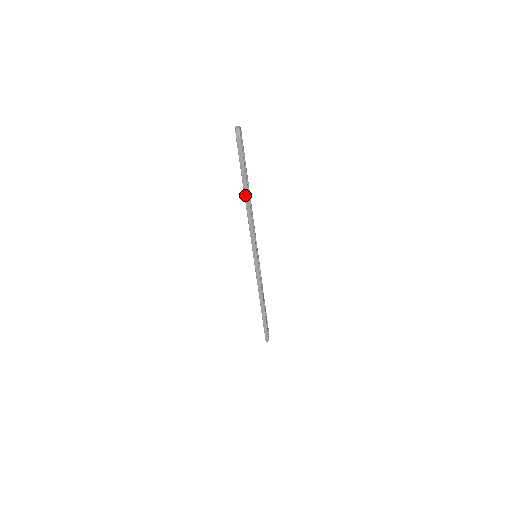
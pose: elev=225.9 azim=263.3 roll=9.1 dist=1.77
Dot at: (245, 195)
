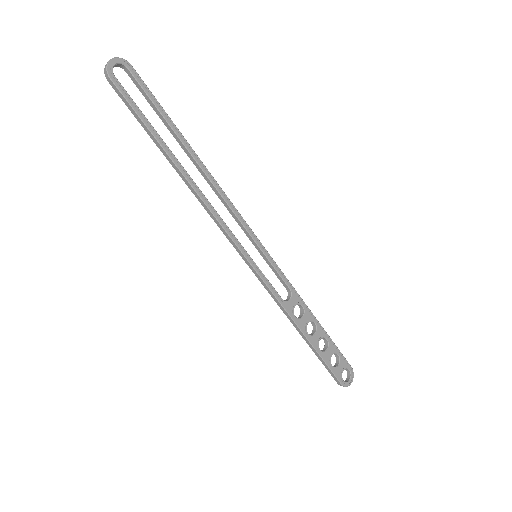
Dot at: (173, 166)
